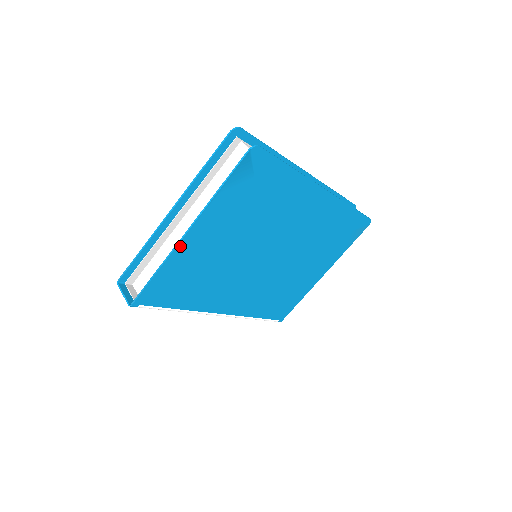
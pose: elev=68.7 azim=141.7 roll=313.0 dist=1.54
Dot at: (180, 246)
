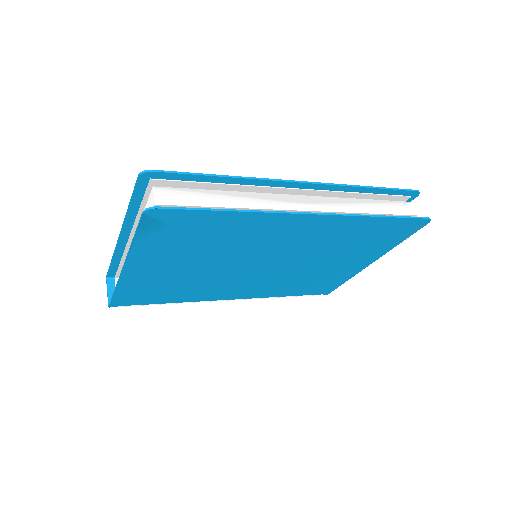
Dot at: (124, 276)
